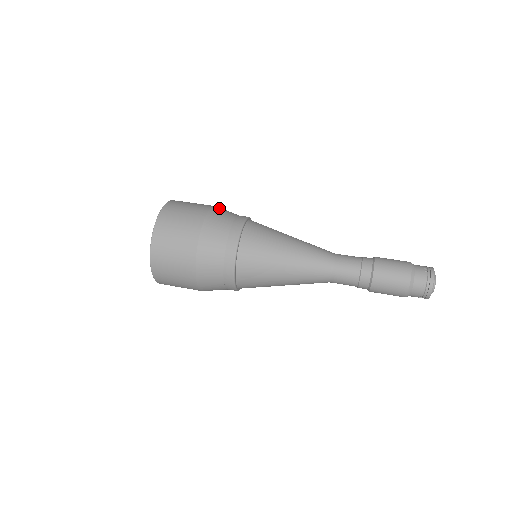
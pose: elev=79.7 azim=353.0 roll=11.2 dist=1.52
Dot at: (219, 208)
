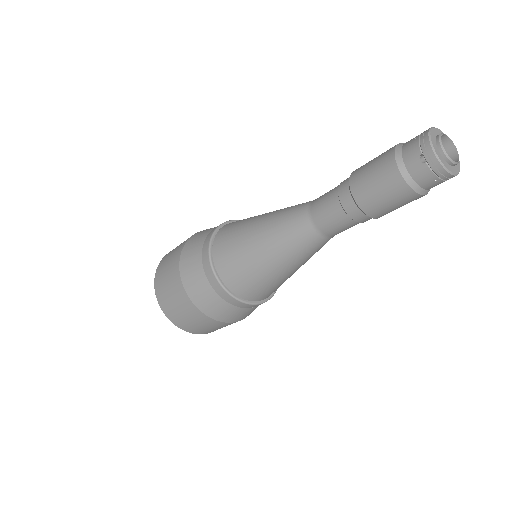
Dot at: (184, 262)
